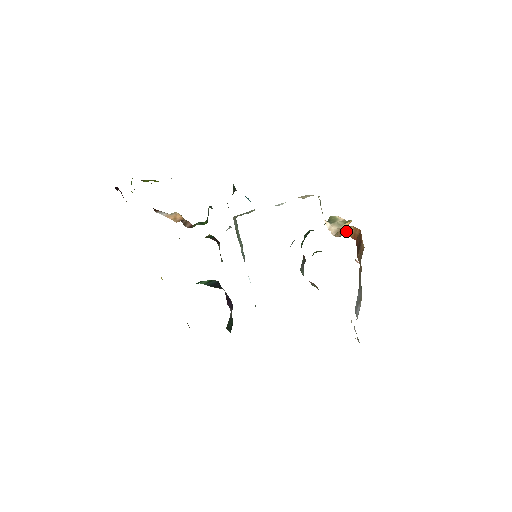
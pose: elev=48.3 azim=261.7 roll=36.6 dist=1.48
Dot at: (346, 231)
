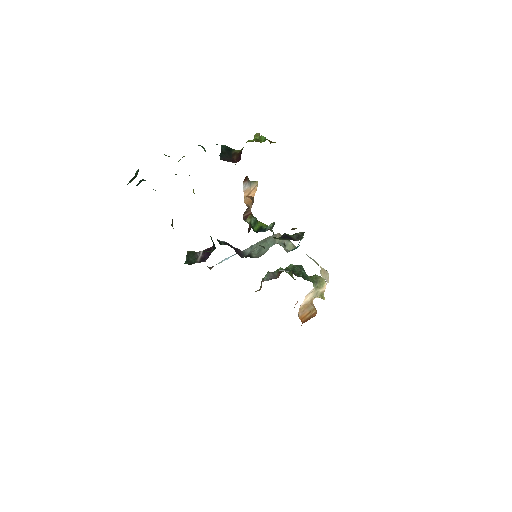
Dot at: (308, 313)
